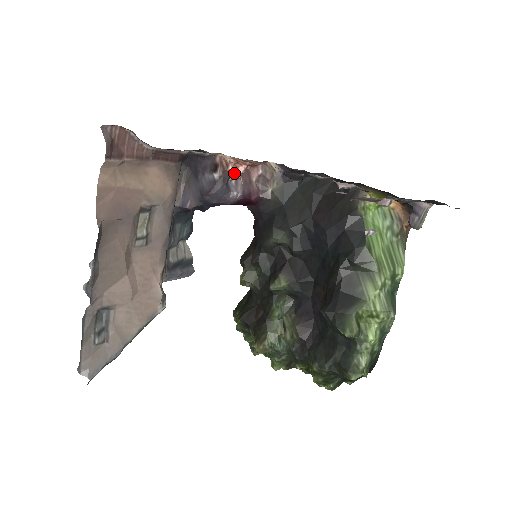
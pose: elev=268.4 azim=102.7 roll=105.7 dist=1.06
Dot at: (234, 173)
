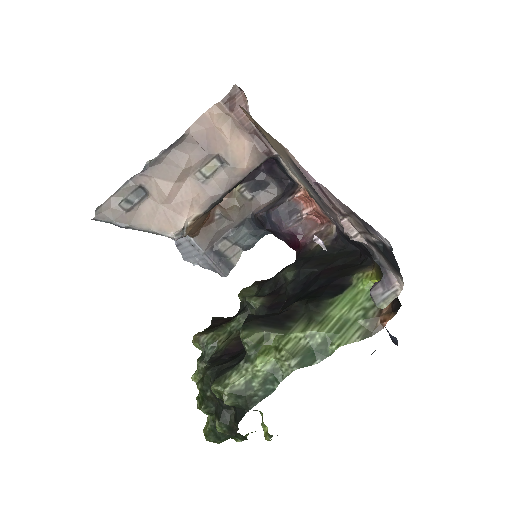
Dot at: (302, 210)
